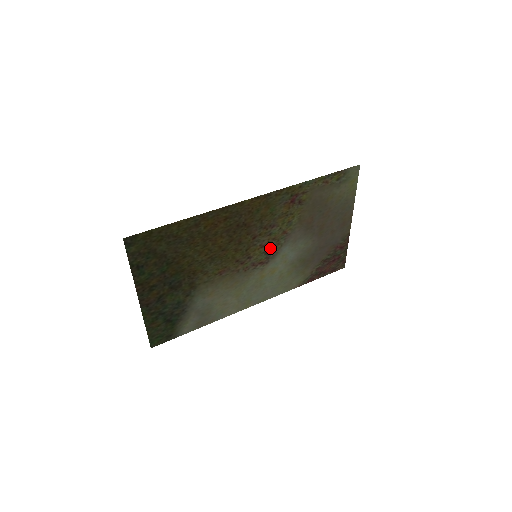
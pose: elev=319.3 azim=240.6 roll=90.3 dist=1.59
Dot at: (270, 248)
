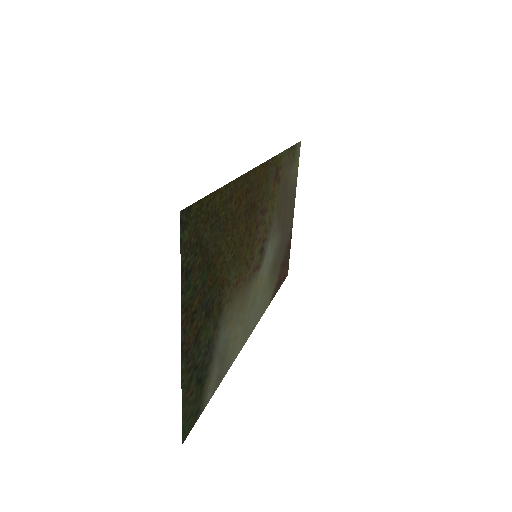
Dot at: (262, 244)
